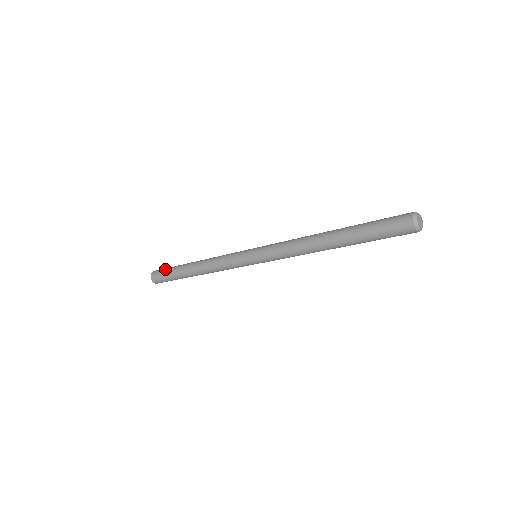
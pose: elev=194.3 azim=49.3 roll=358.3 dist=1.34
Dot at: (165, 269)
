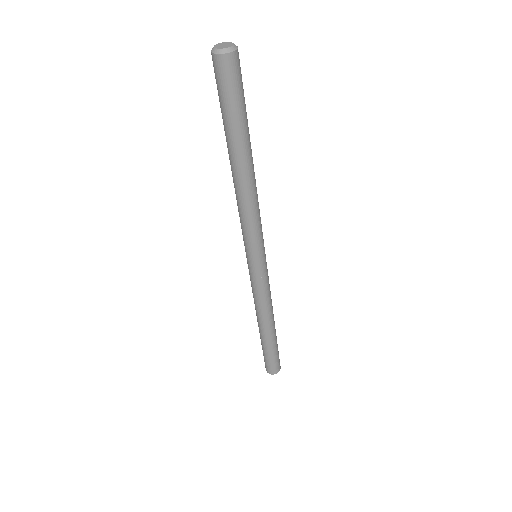
Dot at: occluded
